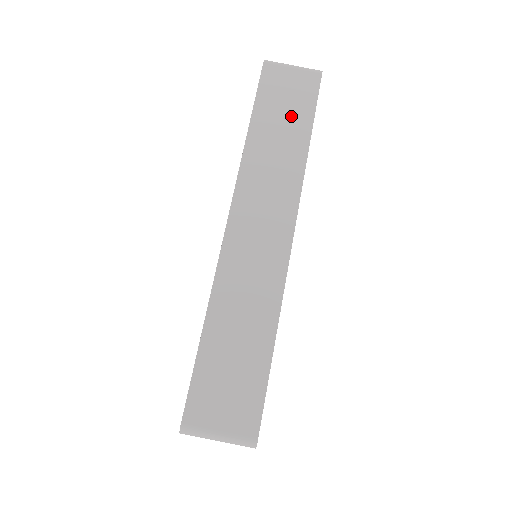
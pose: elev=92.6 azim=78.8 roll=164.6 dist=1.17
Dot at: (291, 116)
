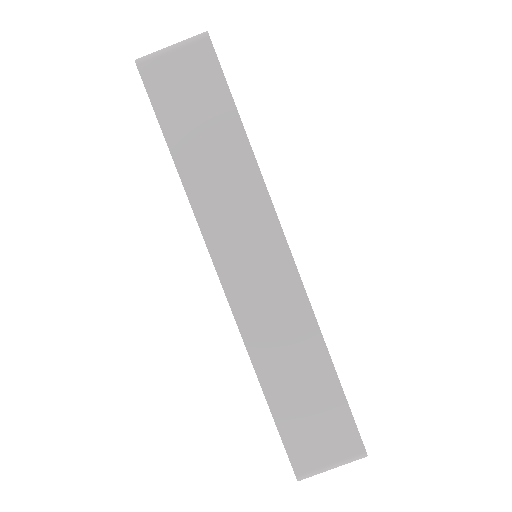
Dot at: (209, 118)
